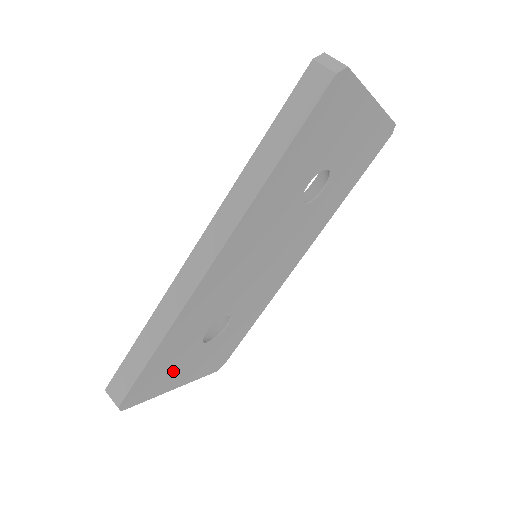
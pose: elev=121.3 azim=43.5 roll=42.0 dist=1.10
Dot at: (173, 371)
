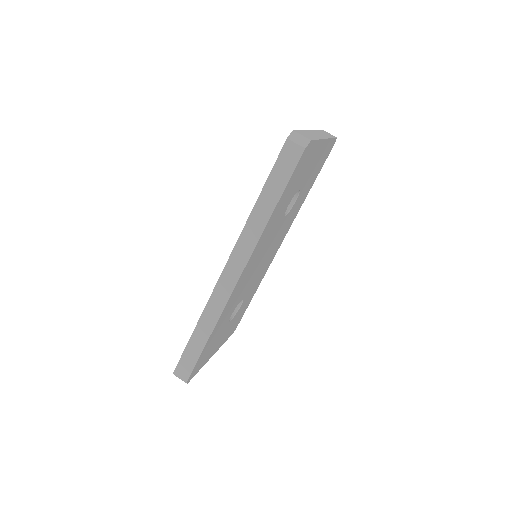
Dot at: (213, 347)
